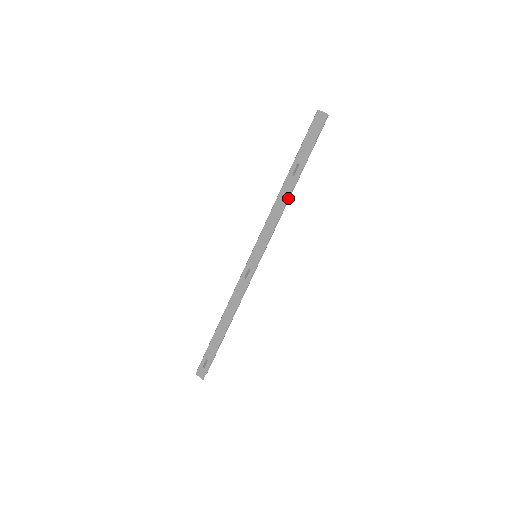
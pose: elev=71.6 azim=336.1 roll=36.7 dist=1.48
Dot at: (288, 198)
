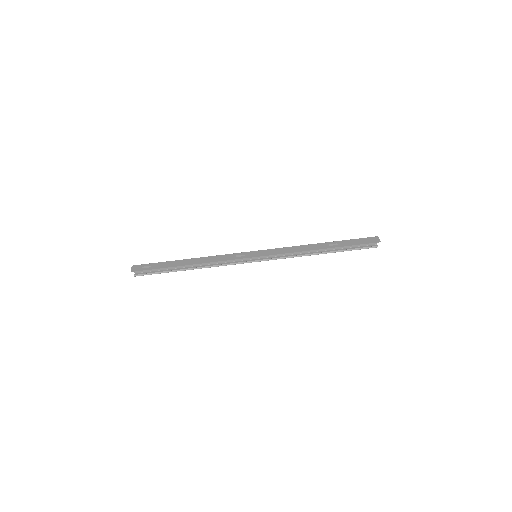
Dot at: occluded
